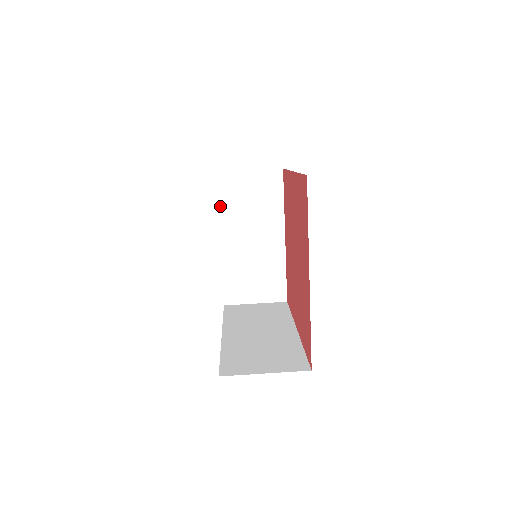
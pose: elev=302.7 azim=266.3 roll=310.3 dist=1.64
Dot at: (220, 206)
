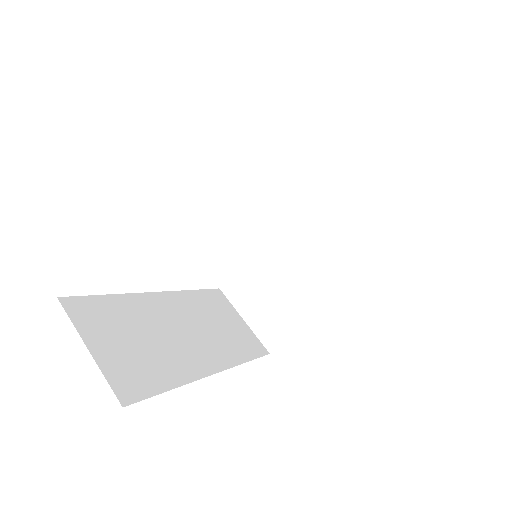
Dot at: (310, 196)
